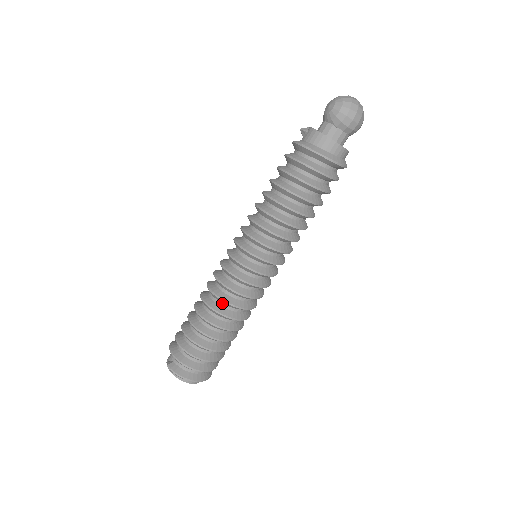
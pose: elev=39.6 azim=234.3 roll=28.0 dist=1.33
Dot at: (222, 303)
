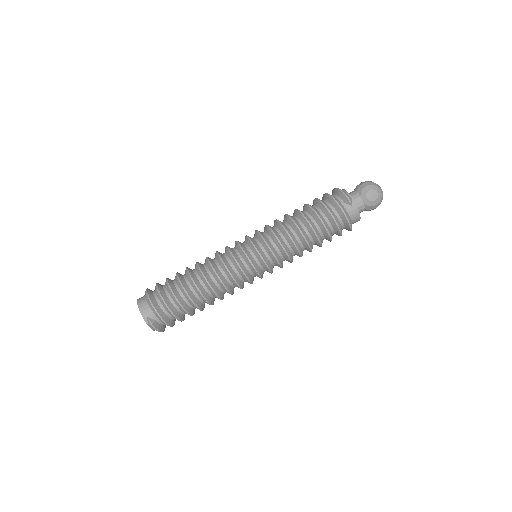
Dot at: (224, 291)
